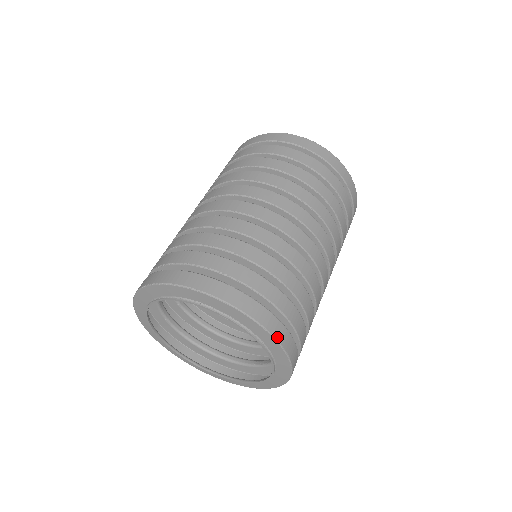
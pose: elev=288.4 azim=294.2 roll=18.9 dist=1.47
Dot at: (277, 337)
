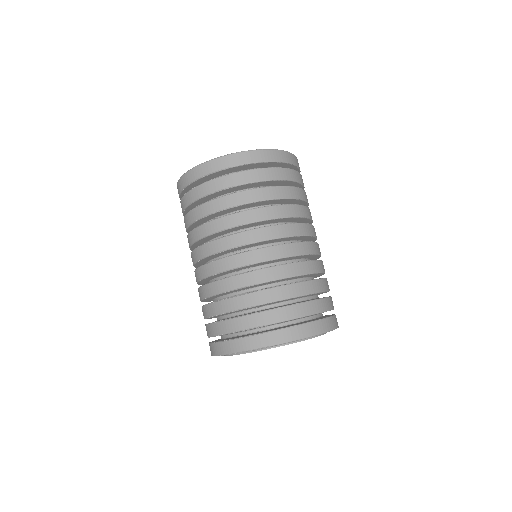
Dot at: (319, 332)
